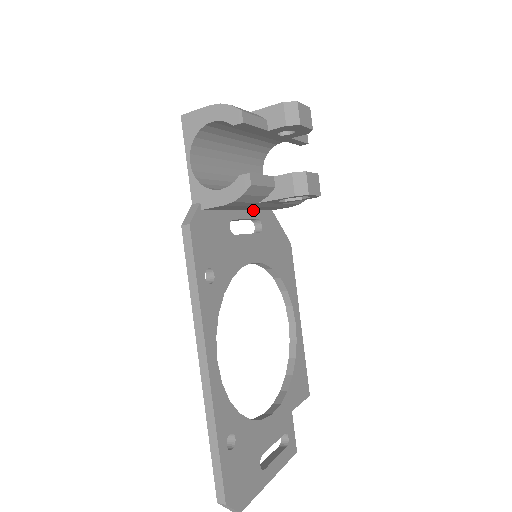
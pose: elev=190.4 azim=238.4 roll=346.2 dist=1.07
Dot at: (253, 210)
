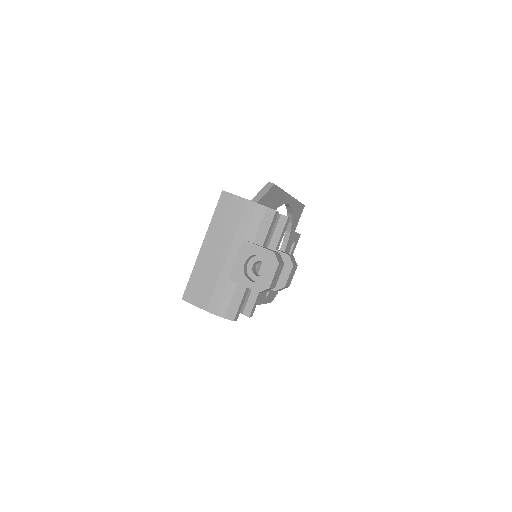
Dot at: occluded
